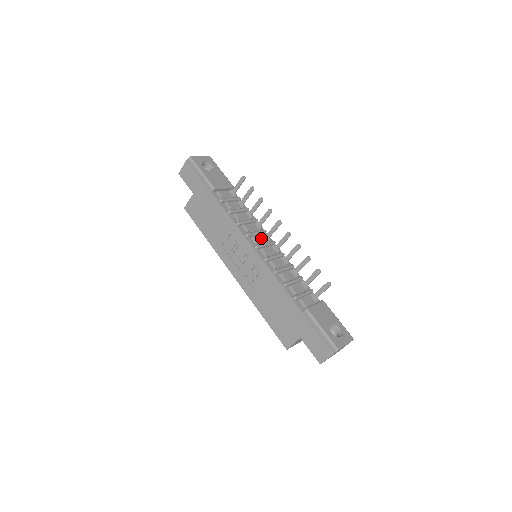
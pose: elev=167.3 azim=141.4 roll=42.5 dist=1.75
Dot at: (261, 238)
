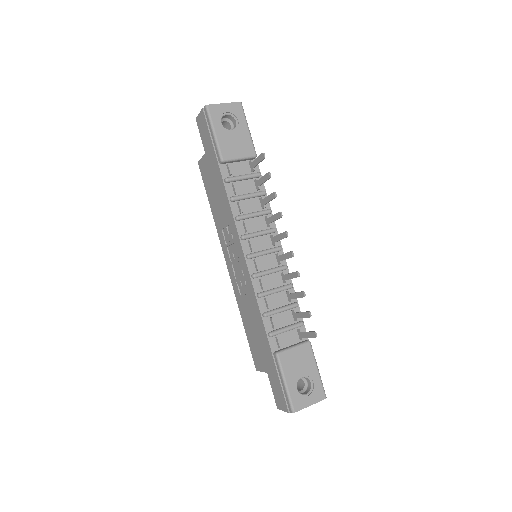
Dot at: (264, 240)
